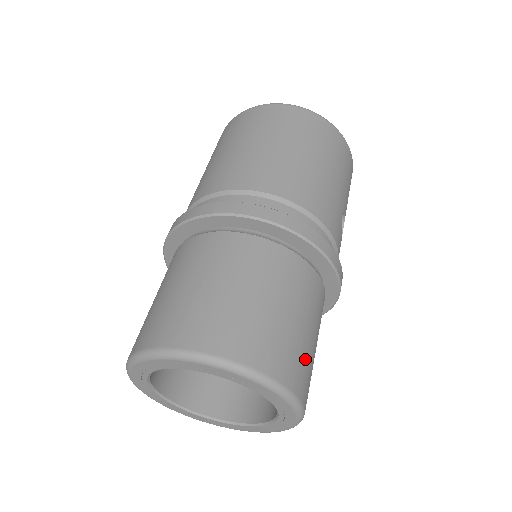
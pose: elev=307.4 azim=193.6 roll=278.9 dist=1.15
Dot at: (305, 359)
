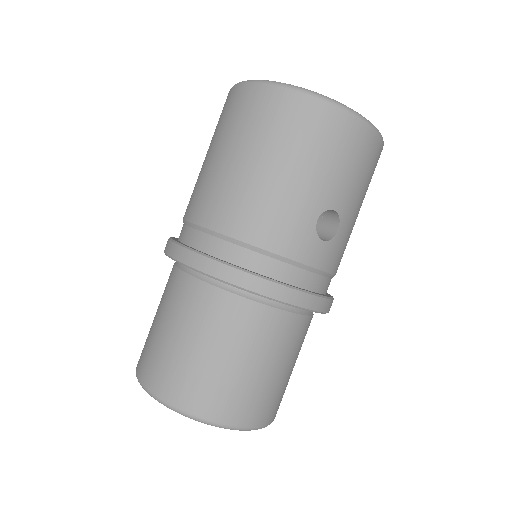
Dot at: (239, 391)
